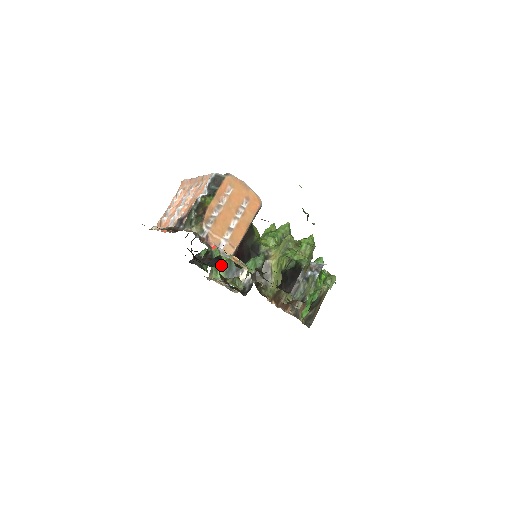
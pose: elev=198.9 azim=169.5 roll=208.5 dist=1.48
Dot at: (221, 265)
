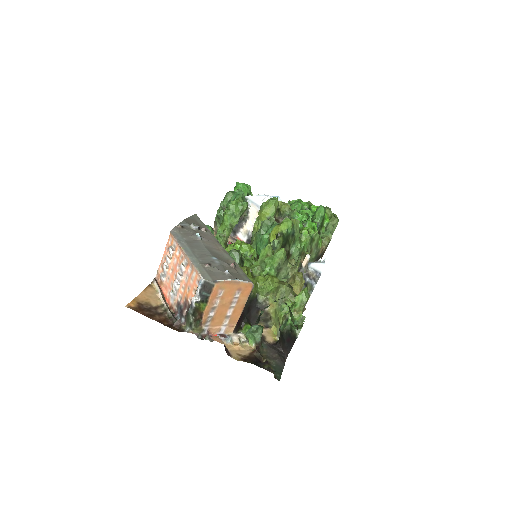
Dot at: occluded
